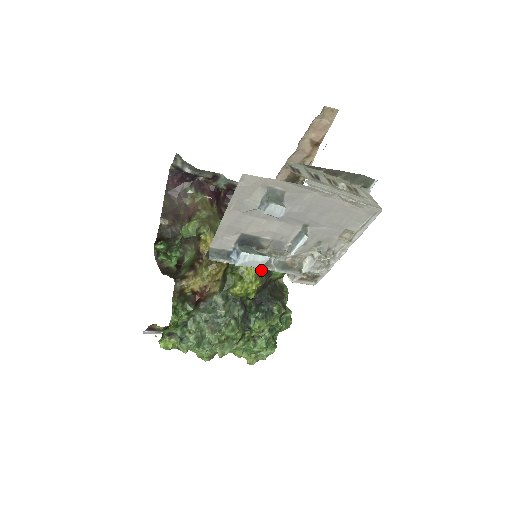
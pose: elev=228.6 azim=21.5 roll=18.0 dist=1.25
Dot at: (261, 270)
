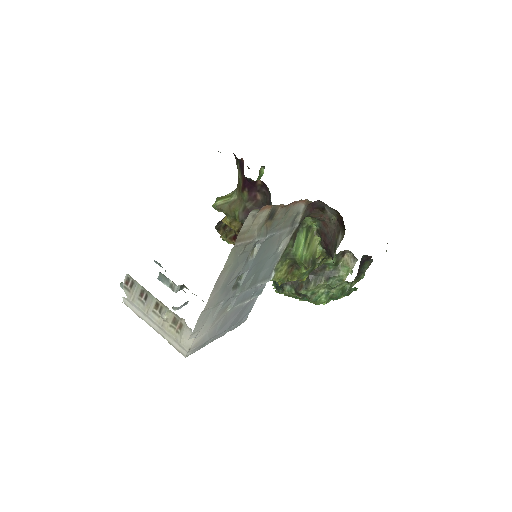
Dot at: occluded
